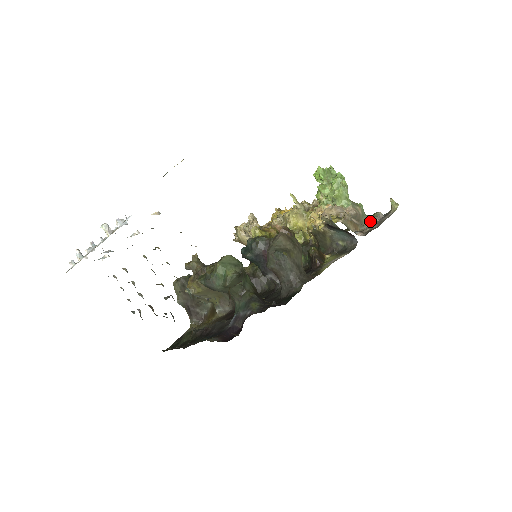
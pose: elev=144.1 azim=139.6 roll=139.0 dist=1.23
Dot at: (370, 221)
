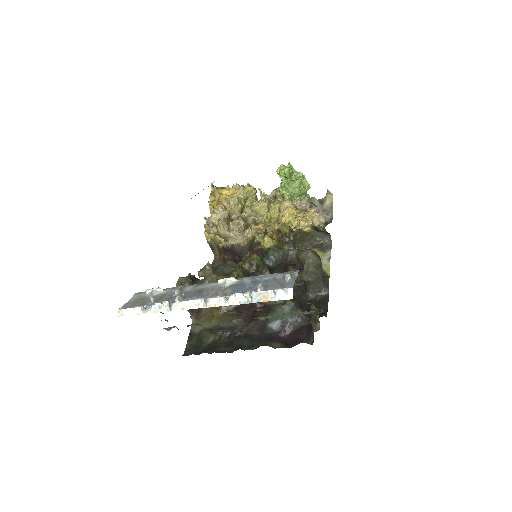
Dot at: occluded
